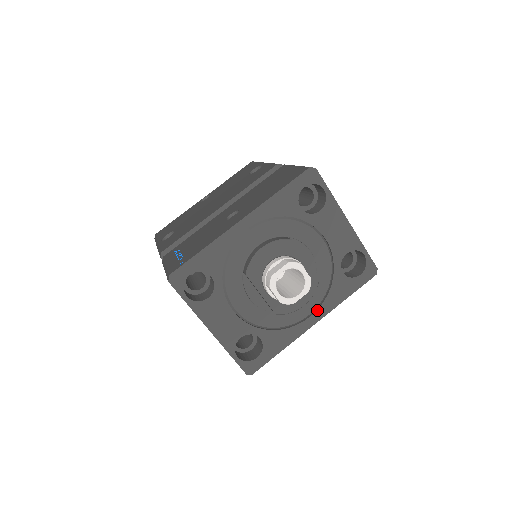
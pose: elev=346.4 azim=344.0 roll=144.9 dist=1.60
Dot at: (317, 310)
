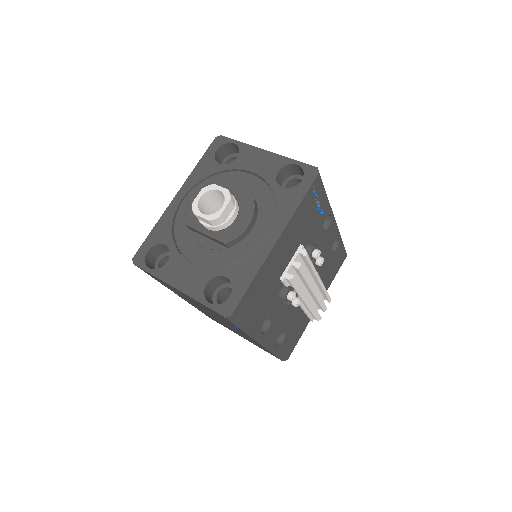
Dot at: (273, 228)
